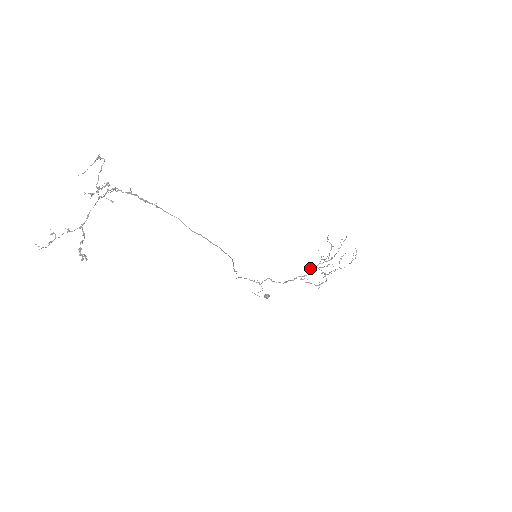
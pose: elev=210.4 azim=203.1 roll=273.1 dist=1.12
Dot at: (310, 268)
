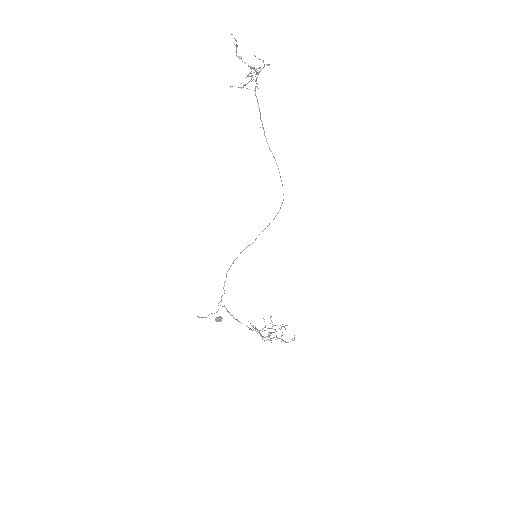
Dot at: occluded
